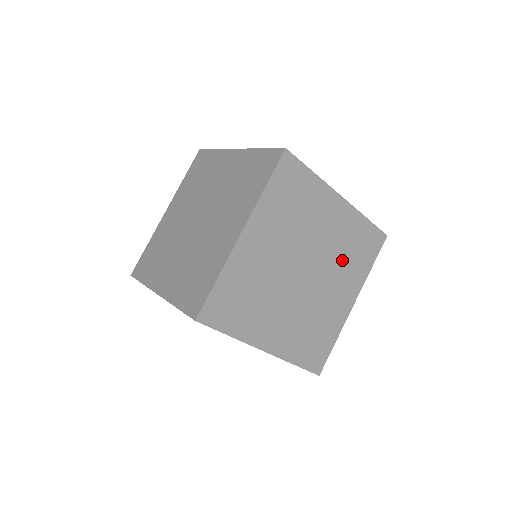
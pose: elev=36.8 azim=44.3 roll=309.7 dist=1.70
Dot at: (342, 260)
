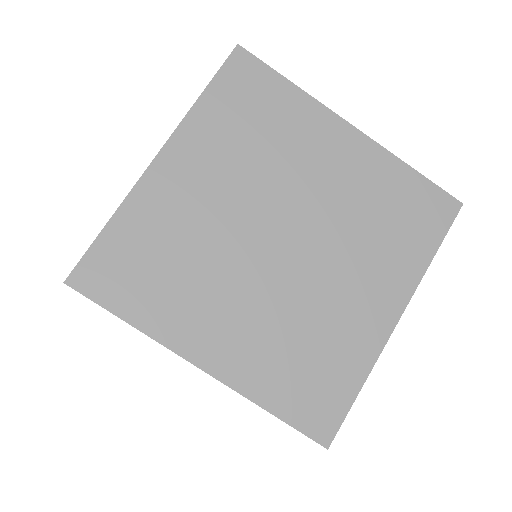
Dot at: occluded
